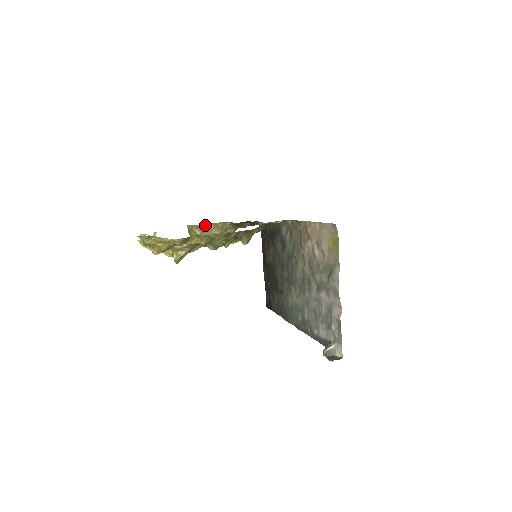
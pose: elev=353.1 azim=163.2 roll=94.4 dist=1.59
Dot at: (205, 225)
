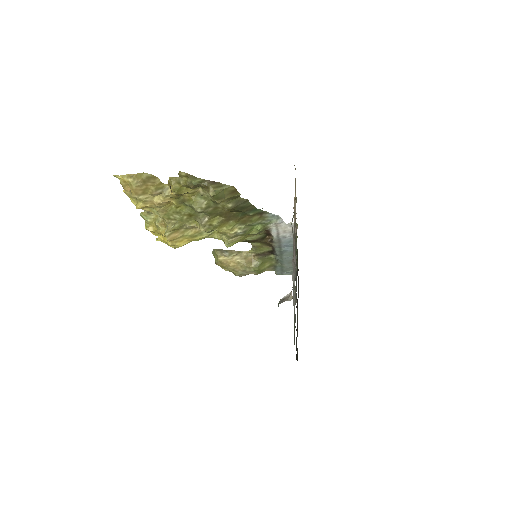
Dot at: (228, 251)
